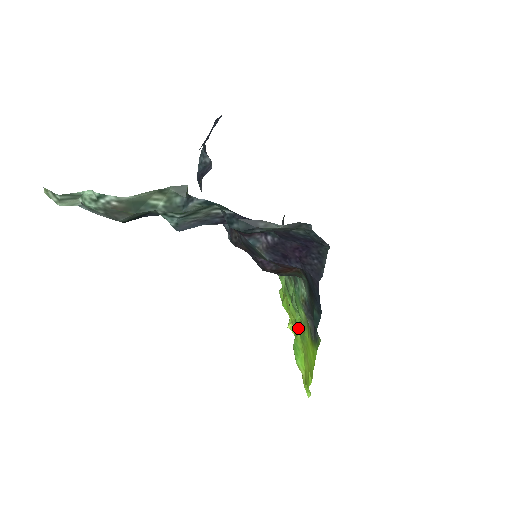
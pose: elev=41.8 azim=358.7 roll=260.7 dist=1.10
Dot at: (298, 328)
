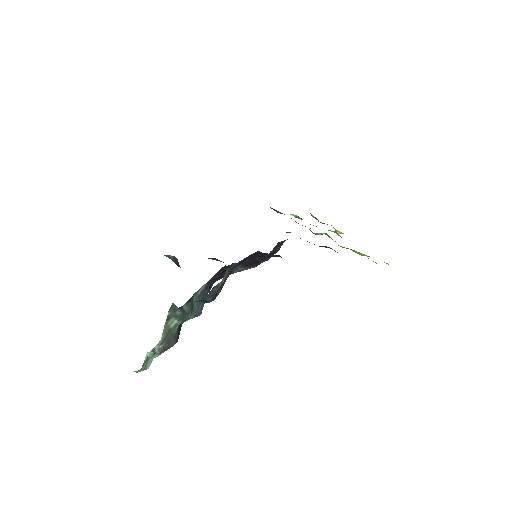
Dot at: occluded
